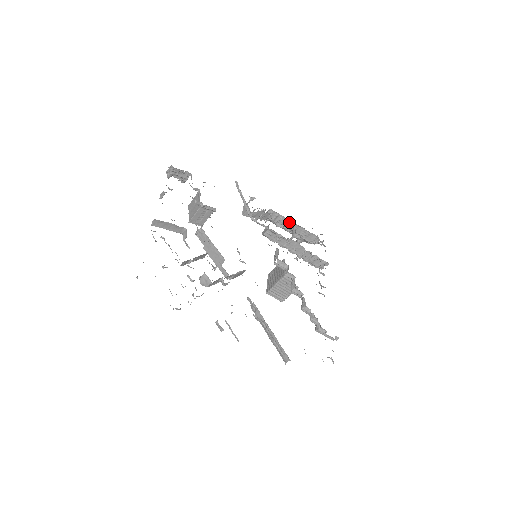
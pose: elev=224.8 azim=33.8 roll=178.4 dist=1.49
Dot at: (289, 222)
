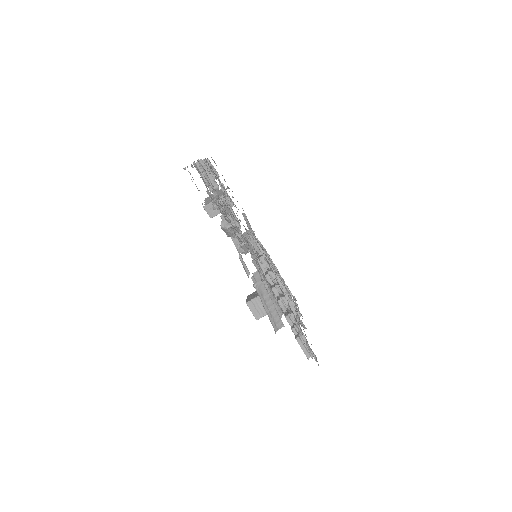
Dot at: occluded
